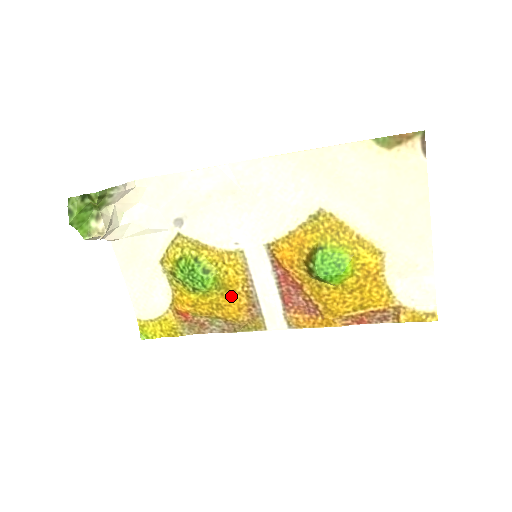
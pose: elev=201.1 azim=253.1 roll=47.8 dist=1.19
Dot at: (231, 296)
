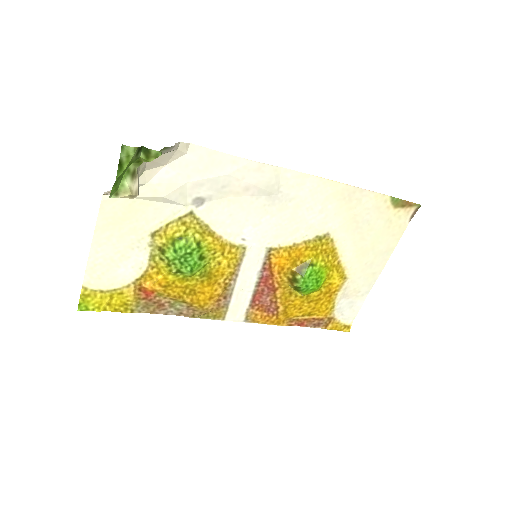
Dot at: (210, 285)
